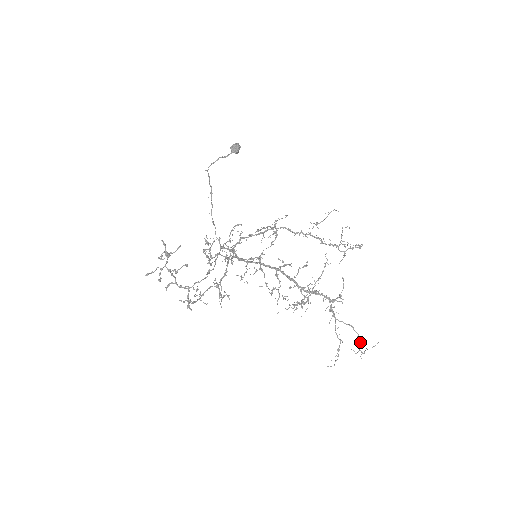
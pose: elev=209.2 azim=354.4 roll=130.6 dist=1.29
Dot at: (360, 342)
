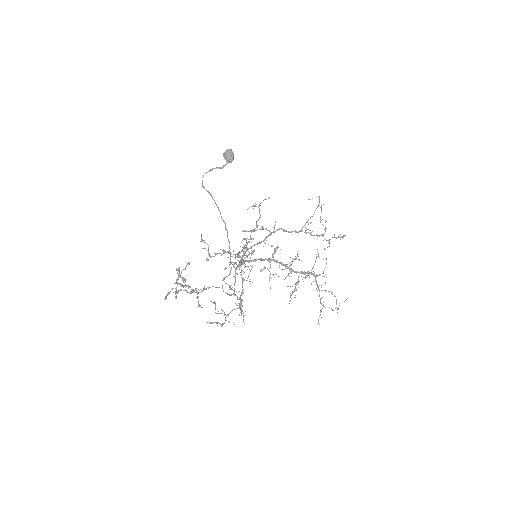
Dot at: (336, 302)
